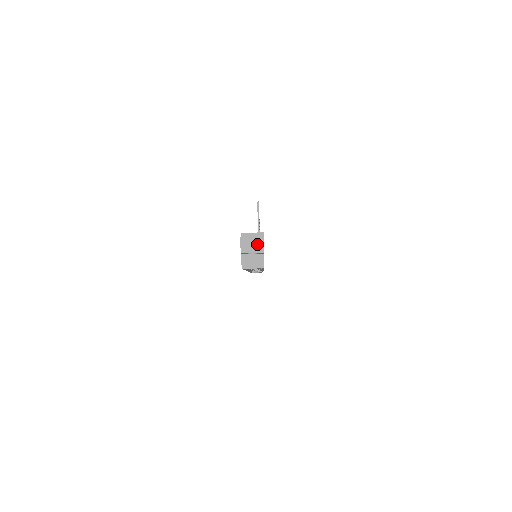
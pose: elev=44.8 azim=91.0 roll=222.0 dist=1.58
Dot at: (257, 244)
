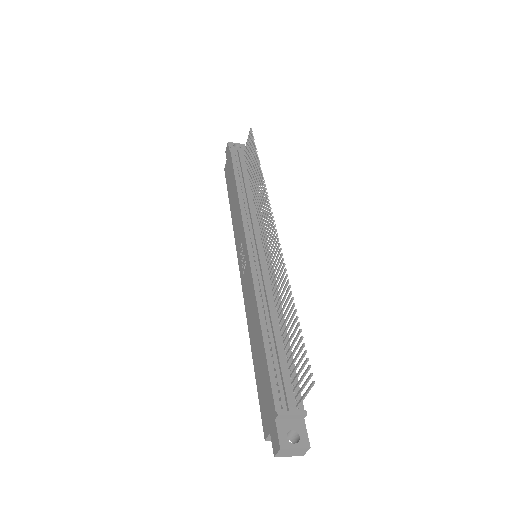
Dot at: (299, 452)
